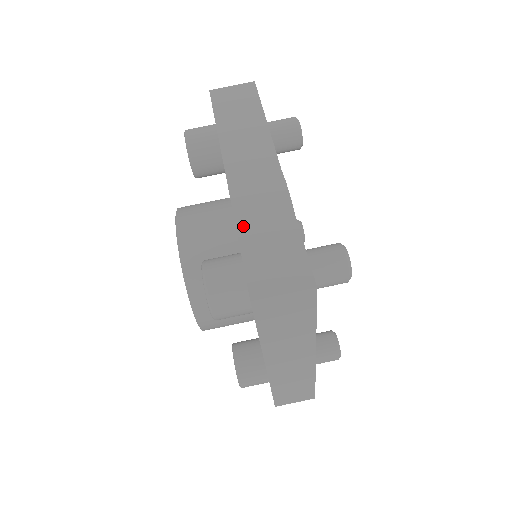
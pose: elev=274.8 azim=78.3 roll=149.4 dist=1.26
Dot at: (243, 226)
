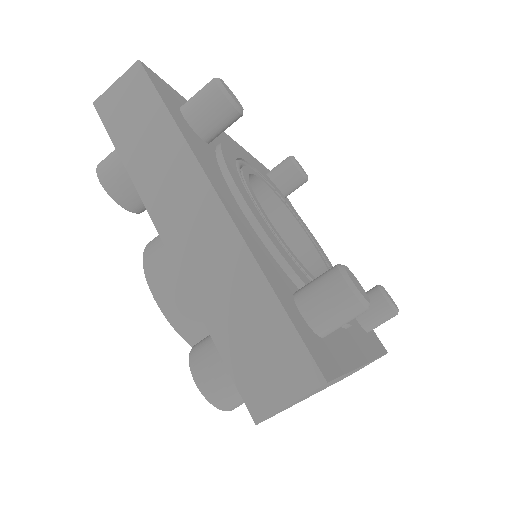
Dot at: (209, 315)
